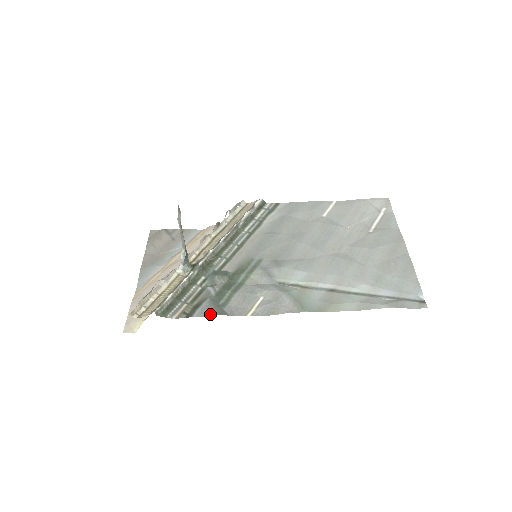
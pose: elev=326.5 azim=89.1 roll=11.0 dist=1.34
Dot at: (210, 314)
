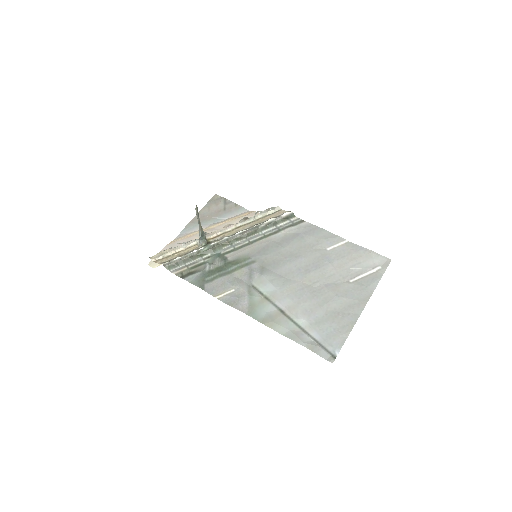
Dot at: (194, 283)
